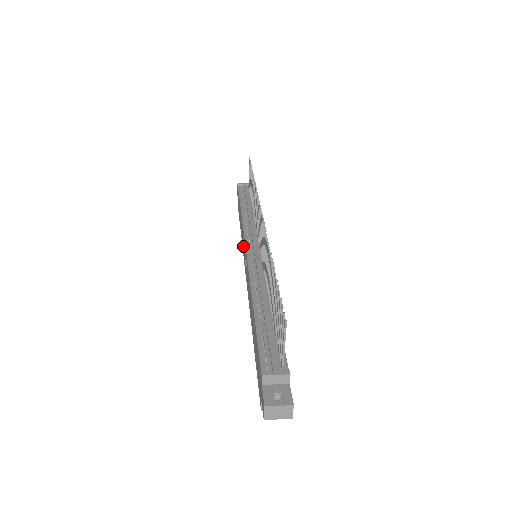
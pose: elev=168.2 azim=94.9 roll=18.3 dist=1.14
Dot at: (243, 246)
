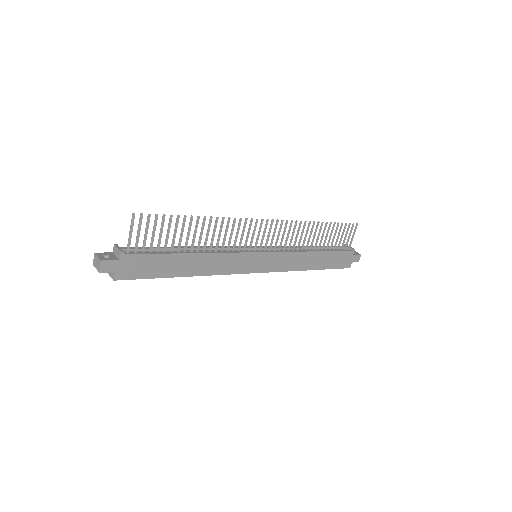
Dot at: occluded
